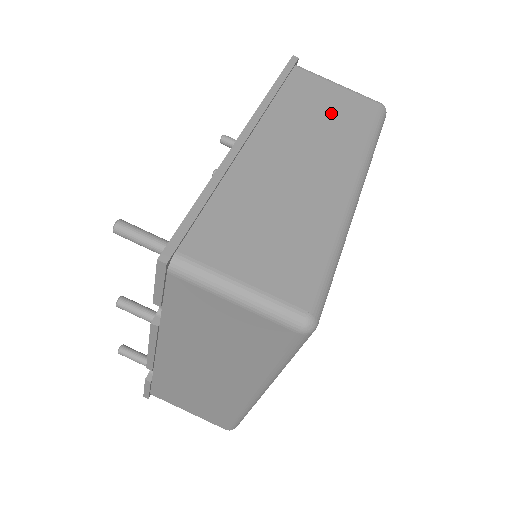
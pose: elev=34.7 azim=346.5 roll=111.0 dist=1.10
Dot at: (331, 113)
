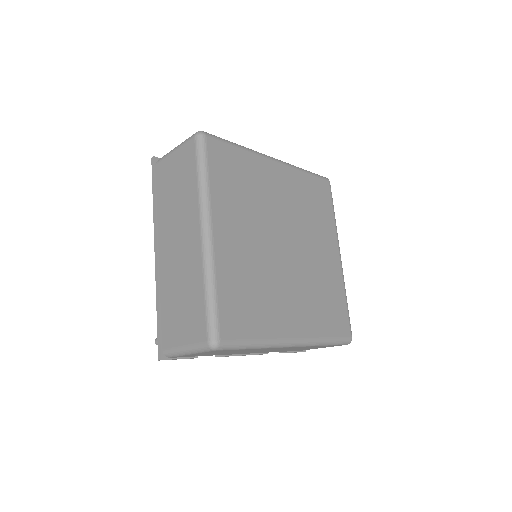
Dot at: (178, 183)
